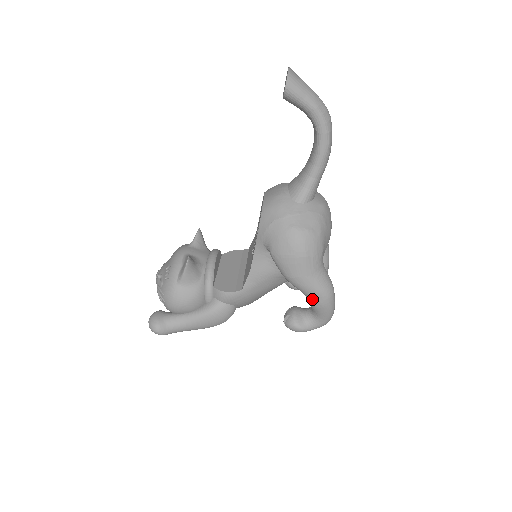
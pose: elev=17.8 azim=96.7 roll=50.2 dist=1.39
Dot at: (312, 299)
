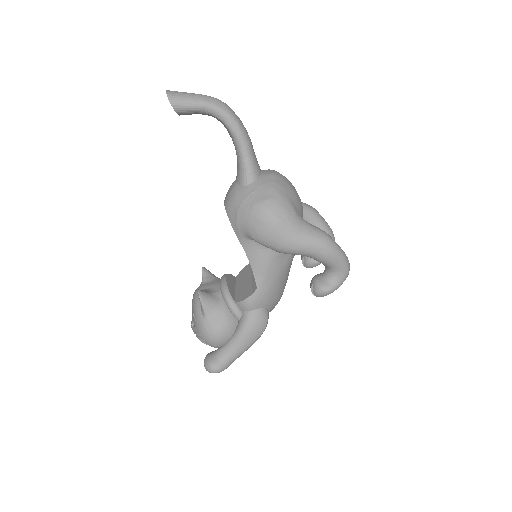
Dot at: (315, 255)
